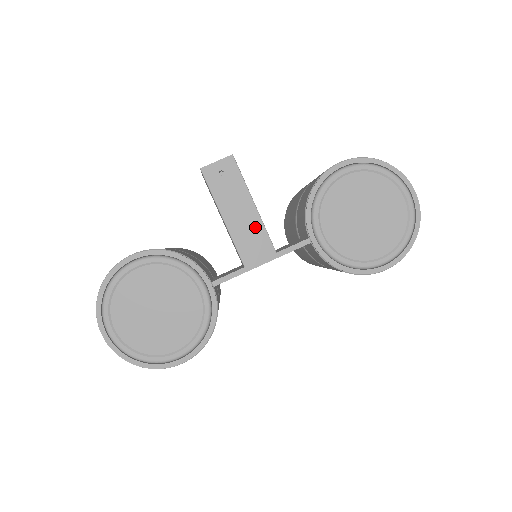
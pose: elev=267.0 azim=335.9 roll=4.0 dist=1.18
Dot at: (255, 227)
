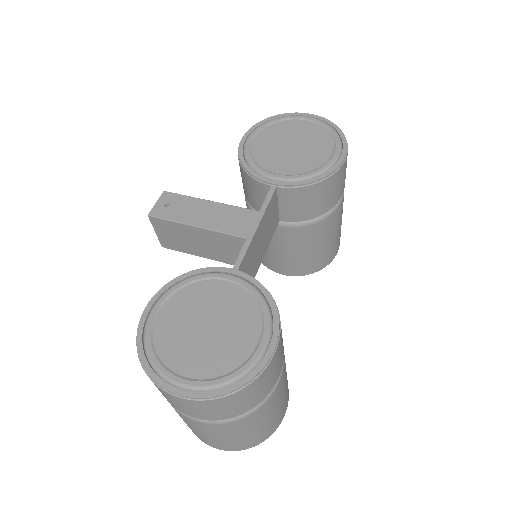
Dot at: (226, 211)
